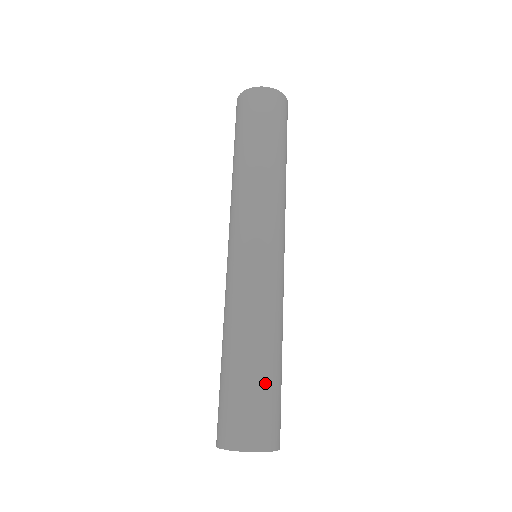
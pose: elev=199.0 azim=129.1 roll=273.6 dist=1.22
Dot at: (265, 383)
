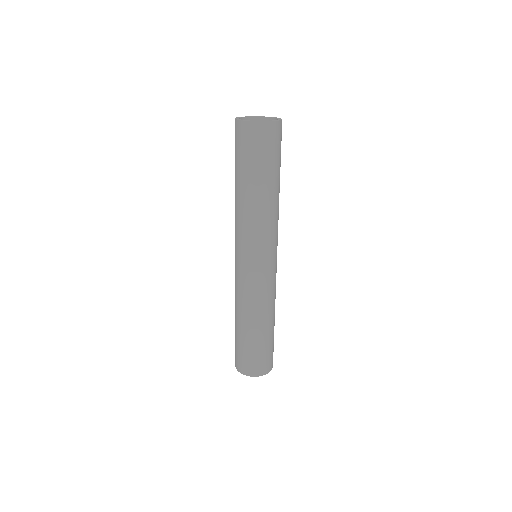
Dot at: (253, 344)
